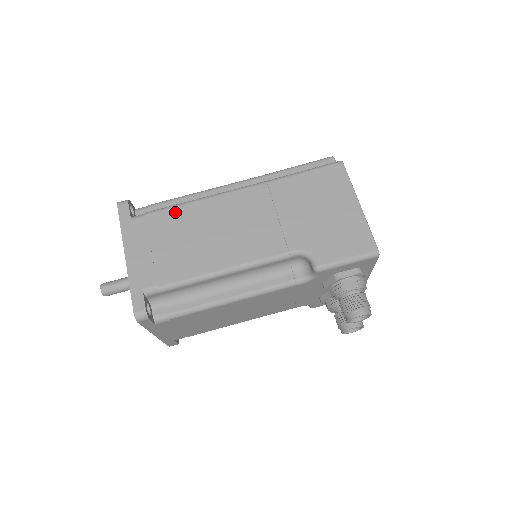
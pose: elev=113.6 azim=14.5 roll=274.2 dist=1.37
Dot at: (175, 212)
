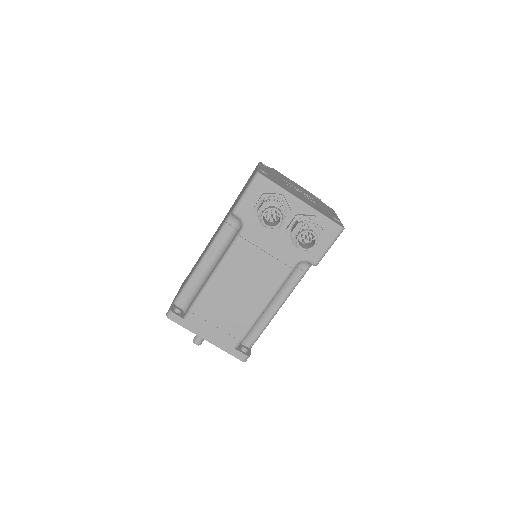
Dot at: occluded
